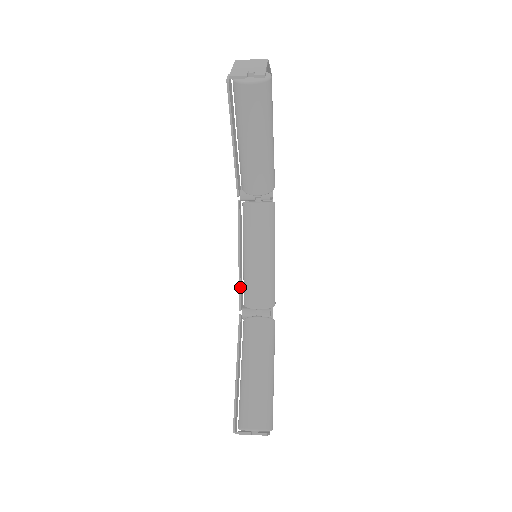
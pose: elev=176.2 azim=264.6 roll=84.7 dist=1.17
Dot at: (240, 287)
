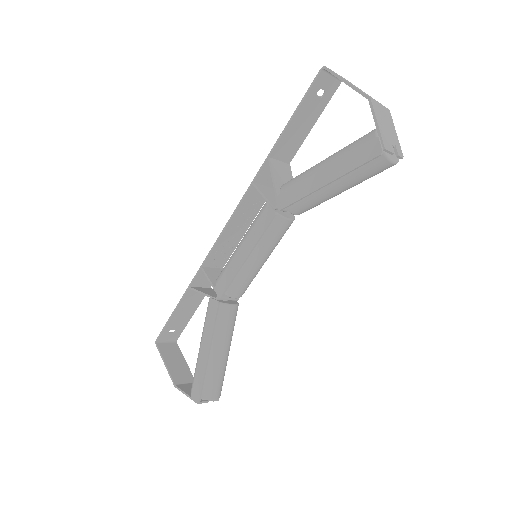
Dot at: (232, 281)
